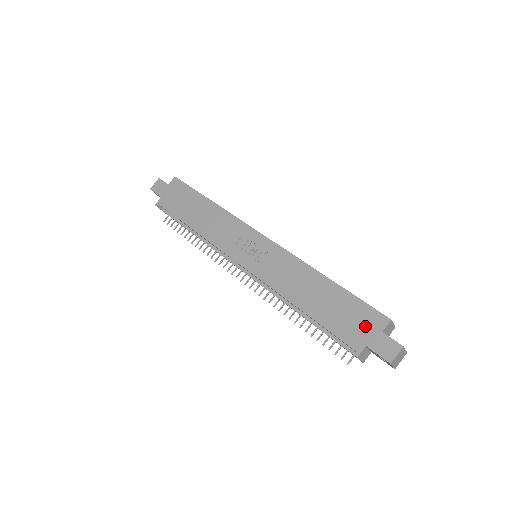
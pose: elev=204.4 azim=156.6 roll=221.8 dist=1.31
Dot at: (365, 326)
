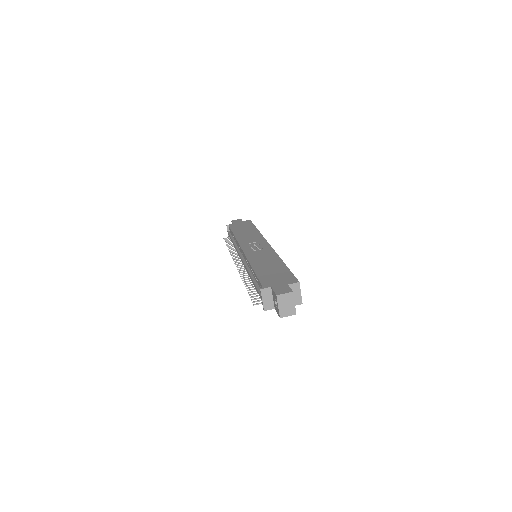
Dot at: (281, 281)
